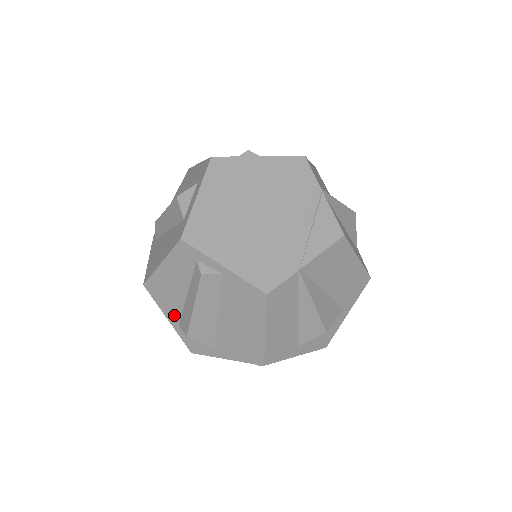
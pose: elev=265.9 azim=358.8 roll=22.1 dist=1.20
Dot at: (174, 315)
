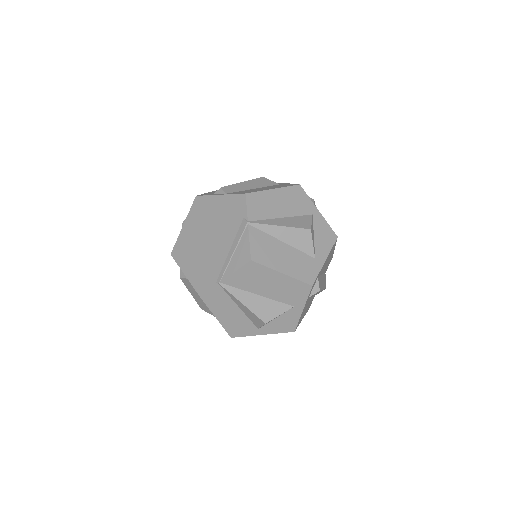
Dot at: occluded
